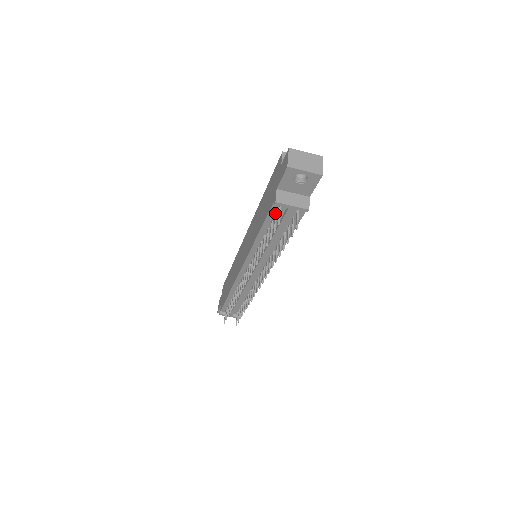
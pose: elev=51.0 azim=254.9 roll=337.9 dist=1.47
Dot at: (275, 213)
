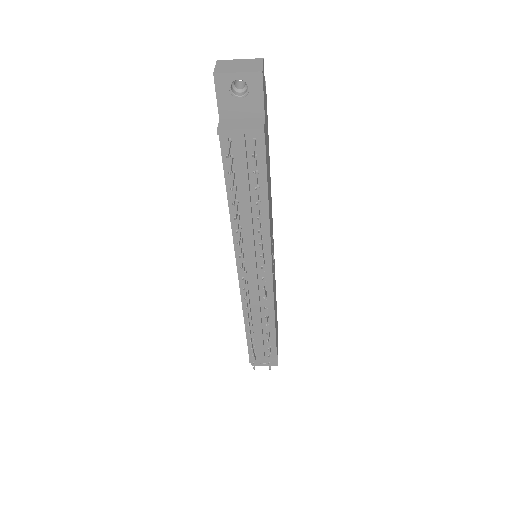
Dot at: (230, 156)
